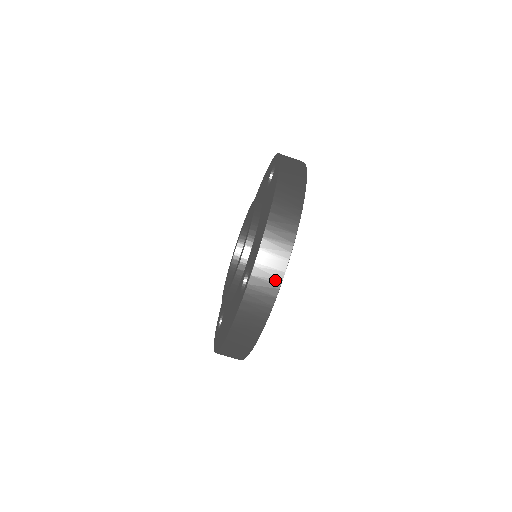
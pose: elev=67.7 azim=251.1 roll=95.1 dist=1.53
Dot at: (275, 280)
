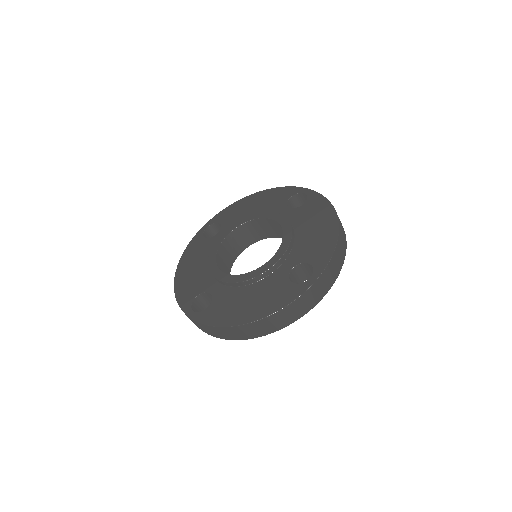
Dot at: (332, 281)
